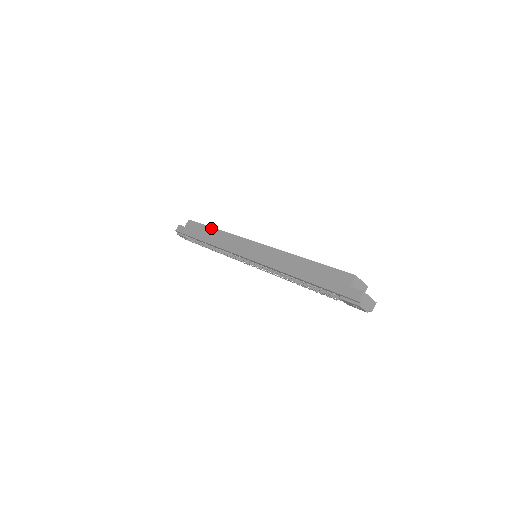
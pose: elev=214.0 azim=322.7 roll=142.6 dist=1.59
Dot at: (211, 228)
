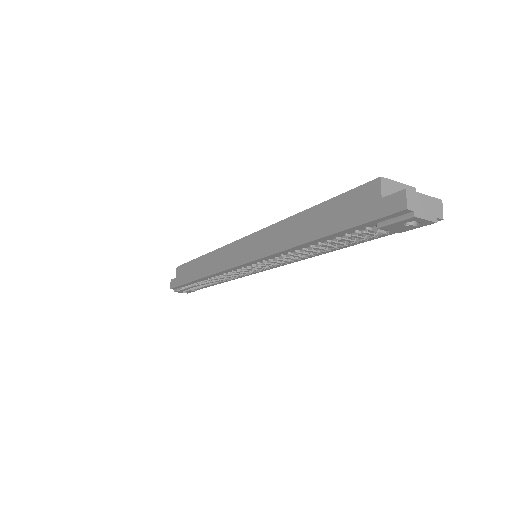
Dot at: (197, 259)
